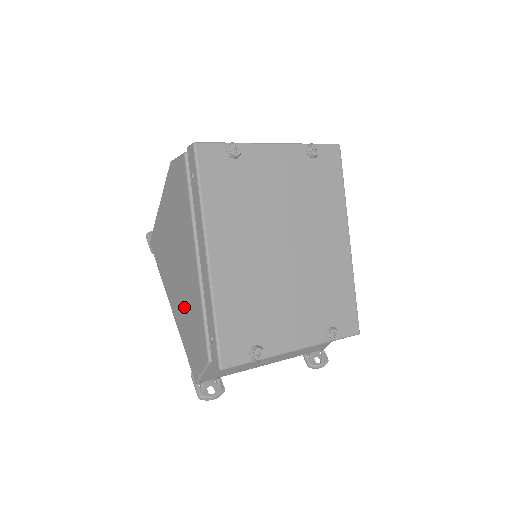
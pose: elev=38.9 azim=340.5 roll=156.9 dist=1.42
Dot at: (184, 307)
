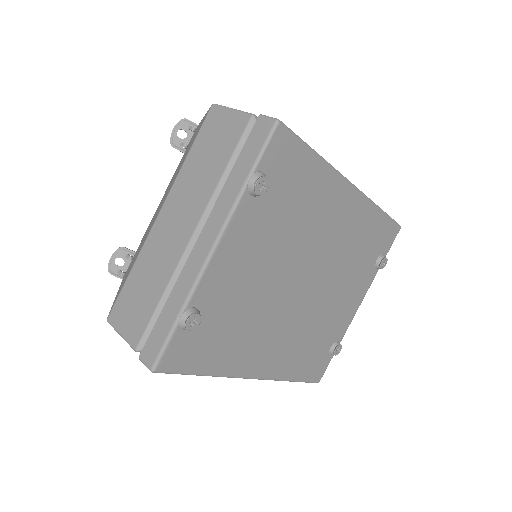
Dot at: occluded
